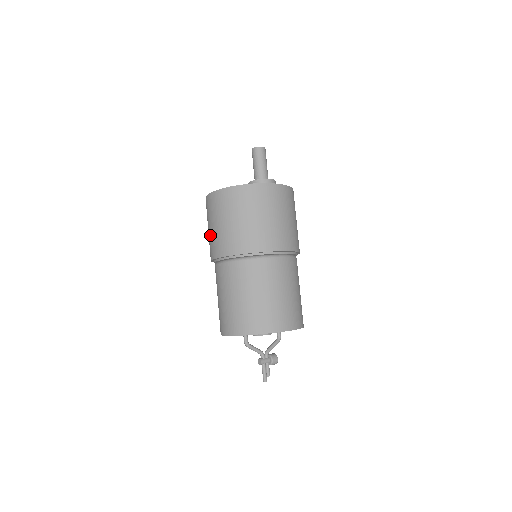
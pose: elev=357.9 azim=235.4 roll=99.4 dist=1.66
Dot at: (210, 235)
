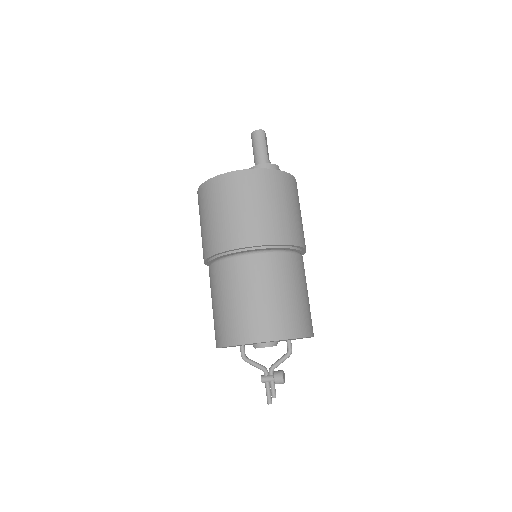
Dot at: occluded
